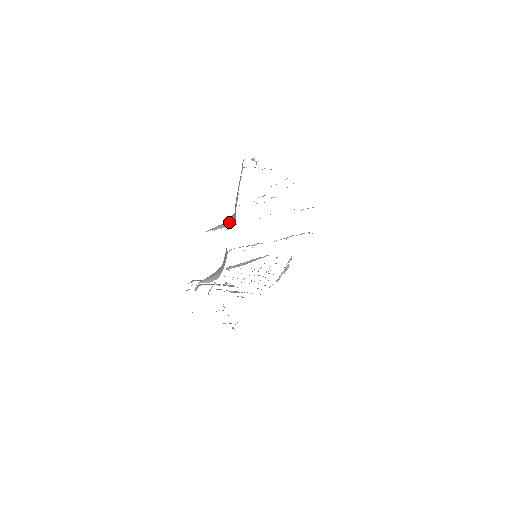
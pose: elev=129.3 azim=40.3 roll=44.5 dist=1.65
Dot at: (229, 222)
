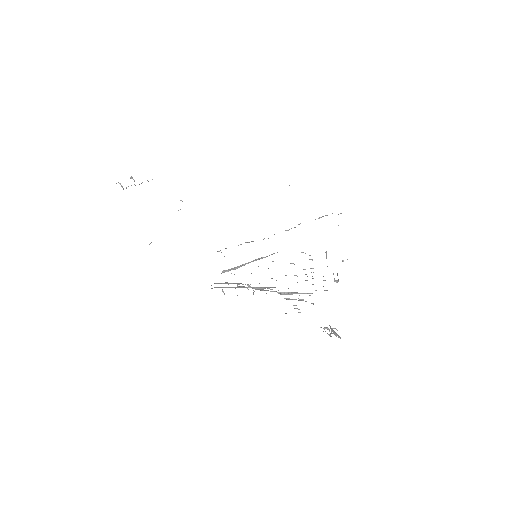
Dot at: occluded
